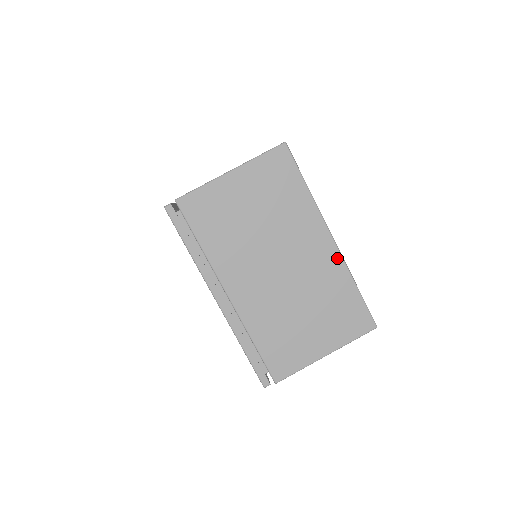
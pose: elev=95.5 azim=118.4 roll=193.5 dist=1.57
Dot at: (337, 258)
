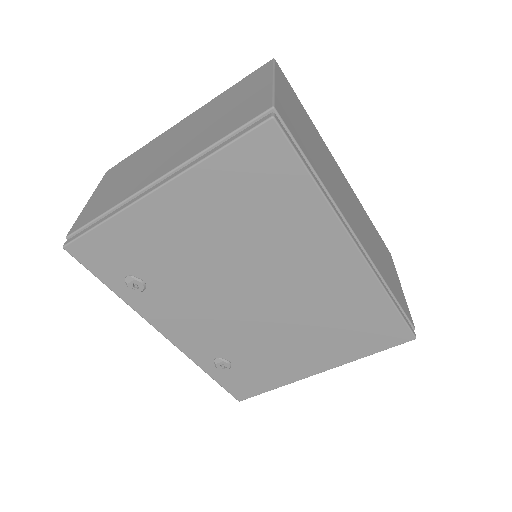
Dot at: (198, 111)
